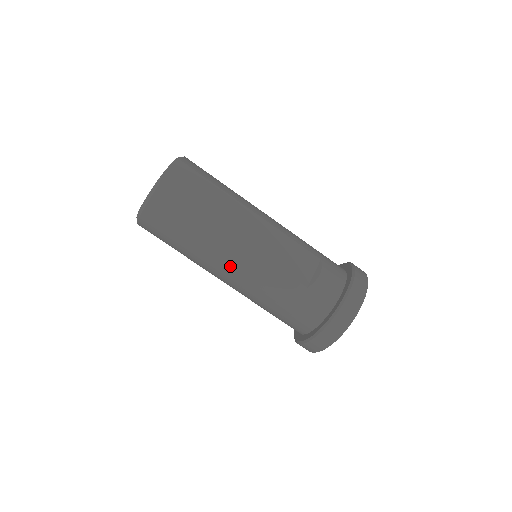
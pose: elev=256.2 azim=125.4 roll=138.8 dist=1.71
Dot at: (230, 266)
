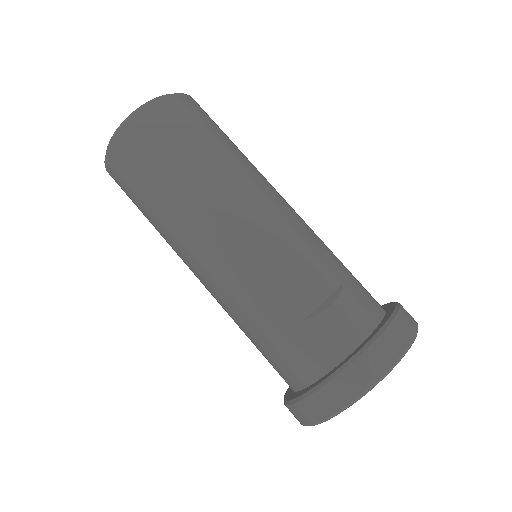
Dot at: (200, 257)
